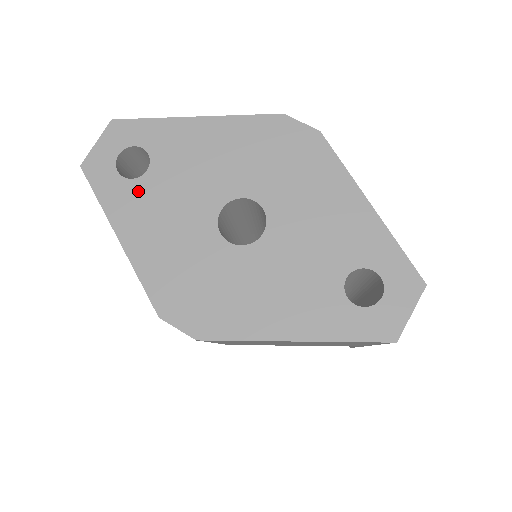
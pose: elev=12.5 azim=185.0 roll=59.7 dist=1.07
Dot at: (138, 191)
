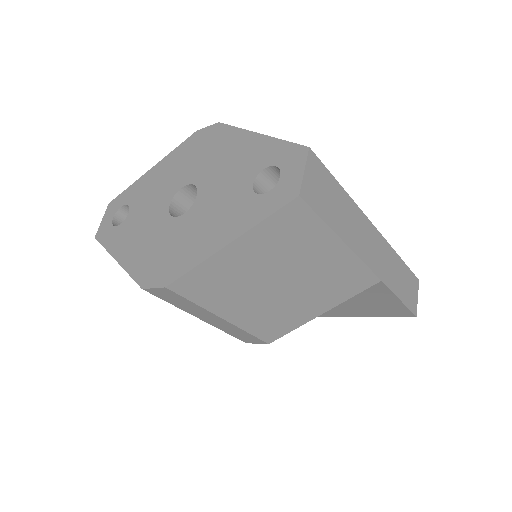
Dot at: (124, 228)
